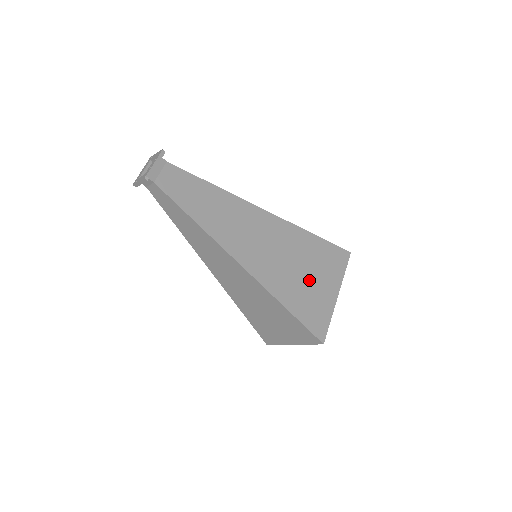
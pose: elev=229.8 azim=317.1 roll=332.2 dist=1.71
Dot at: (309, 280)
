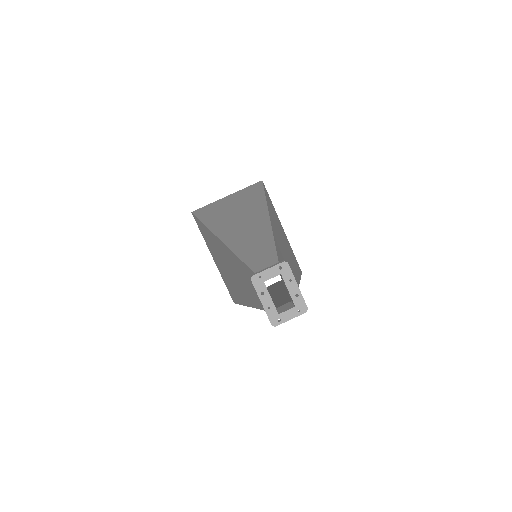
Dot at: occluded
